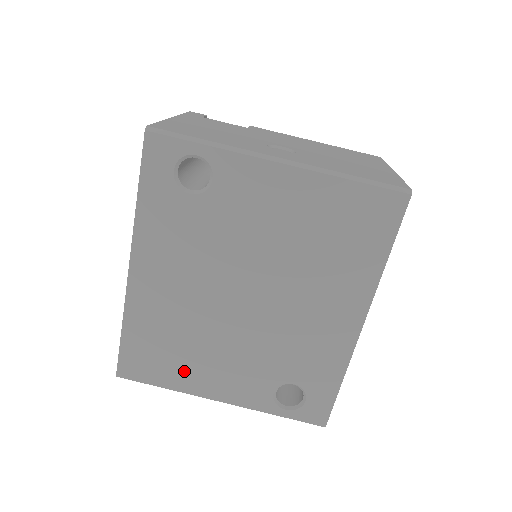
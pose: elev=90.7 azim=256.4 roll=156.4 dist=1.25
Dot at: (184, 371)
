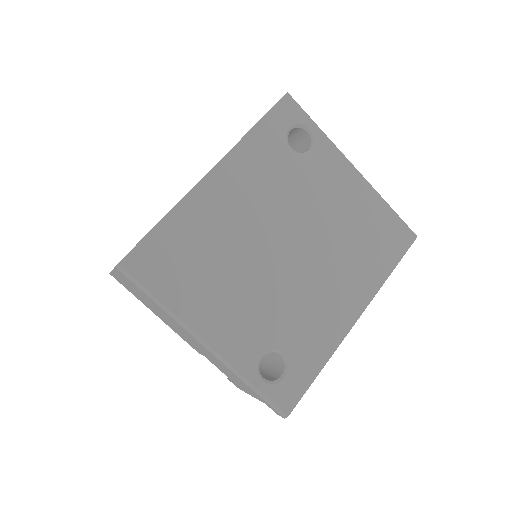
Dot at: (193, 292)
